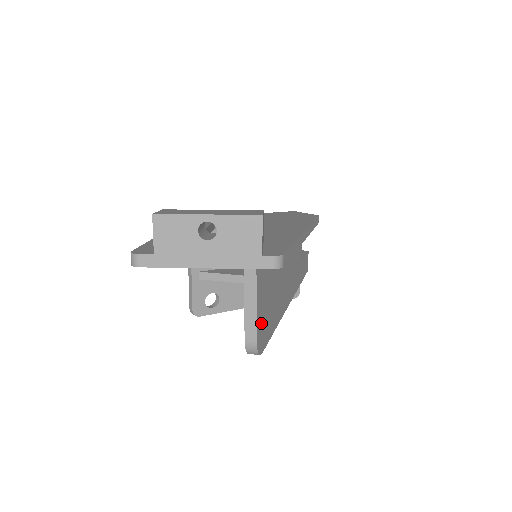
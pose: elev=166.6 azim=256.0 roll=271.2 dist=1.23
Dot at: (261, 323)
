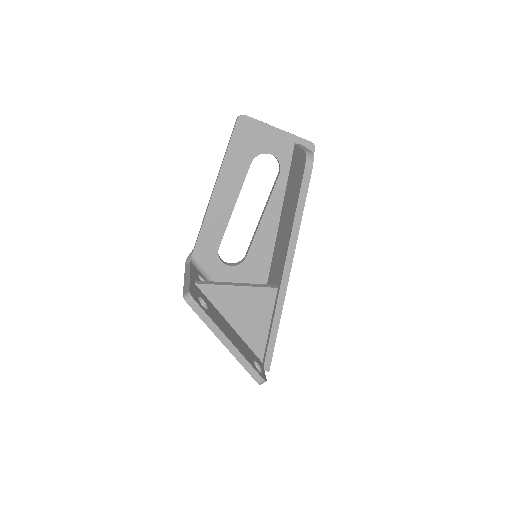
Dot at: occluded
